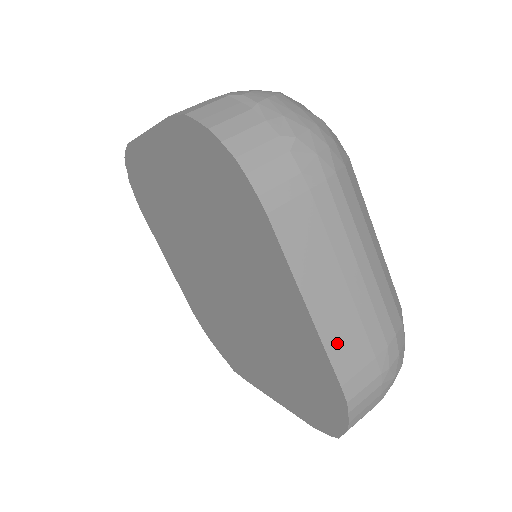
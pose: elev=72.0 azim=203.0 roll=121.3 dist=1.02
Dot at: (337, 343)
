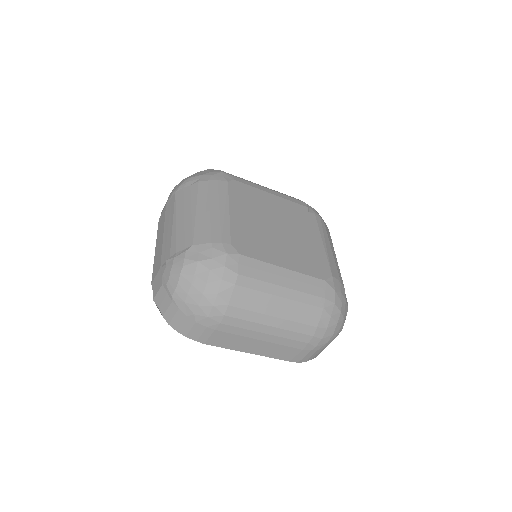
Dot at: (273, 356)
